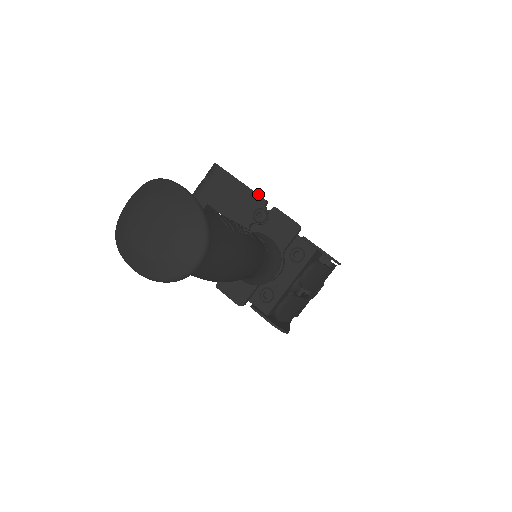
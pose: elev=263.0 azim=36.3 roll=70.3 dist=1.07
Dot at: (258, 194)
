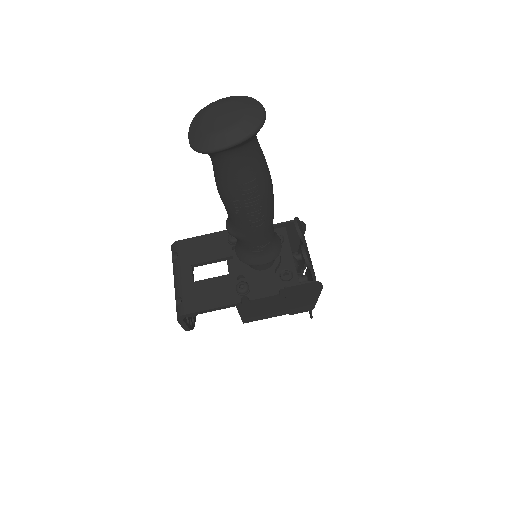
Dot at: (219, 231)
